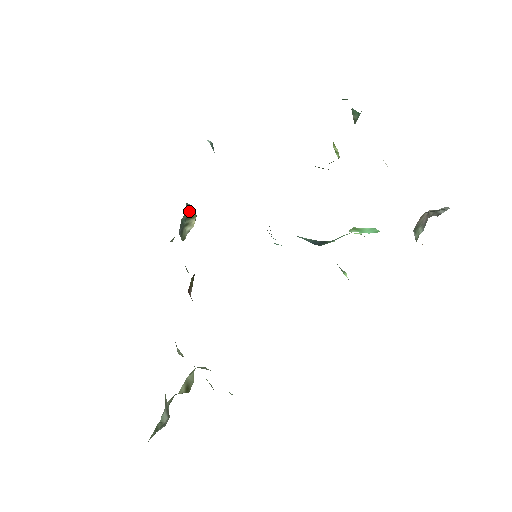
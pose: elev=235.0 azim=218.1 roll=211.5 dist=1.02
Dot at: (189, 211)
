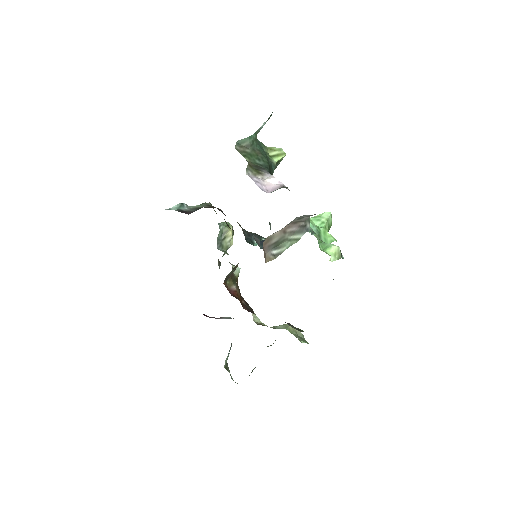
Dot at: (223, 228)
